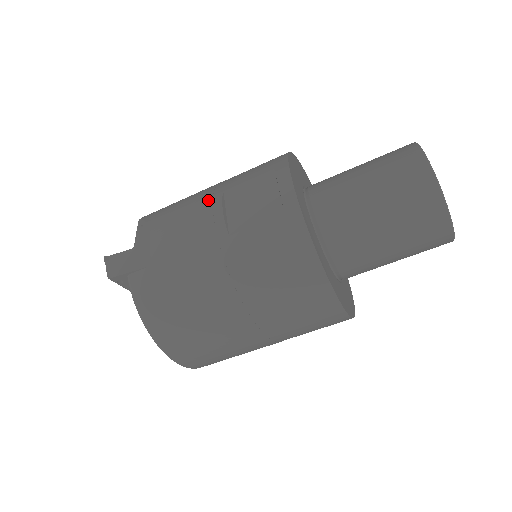
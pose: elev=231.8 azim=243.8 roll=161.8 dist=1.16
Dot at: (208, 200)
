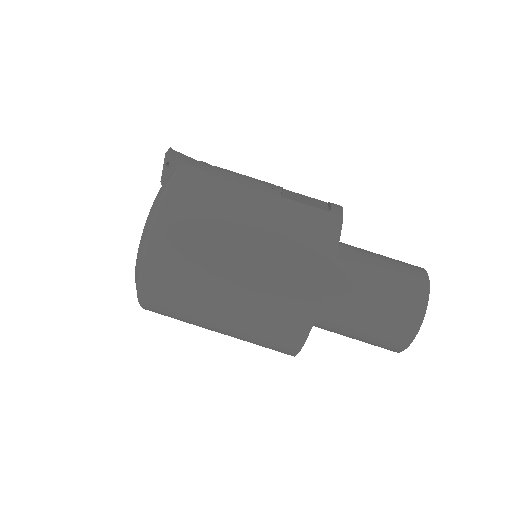
Dot at: occluded
